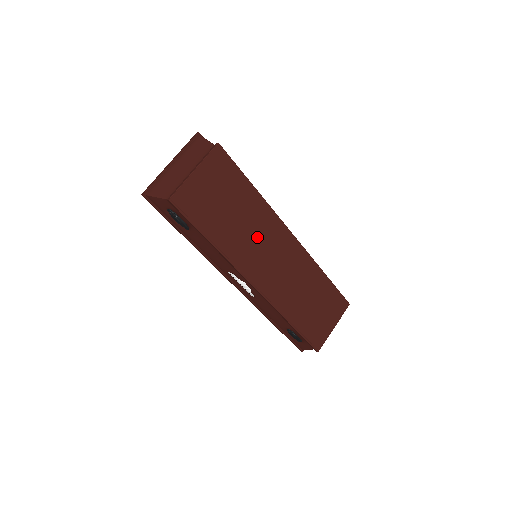
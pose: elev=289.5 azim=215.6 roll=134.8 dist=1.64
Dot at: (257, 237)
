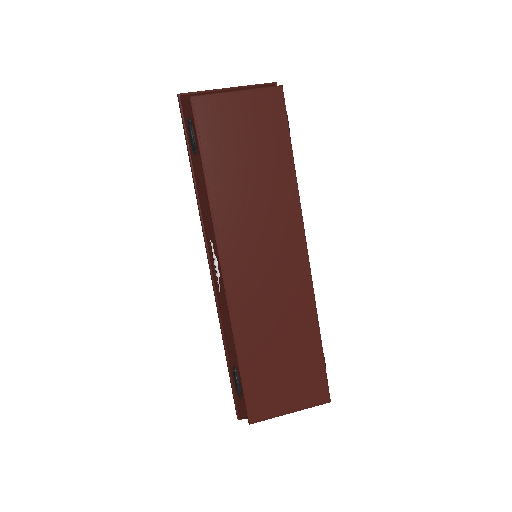
Dot at: (262, 216)
